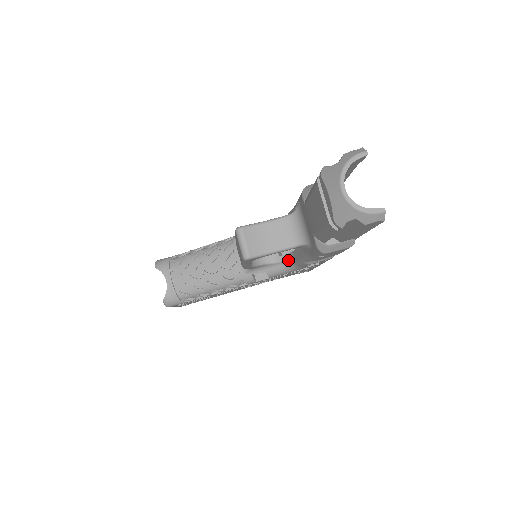
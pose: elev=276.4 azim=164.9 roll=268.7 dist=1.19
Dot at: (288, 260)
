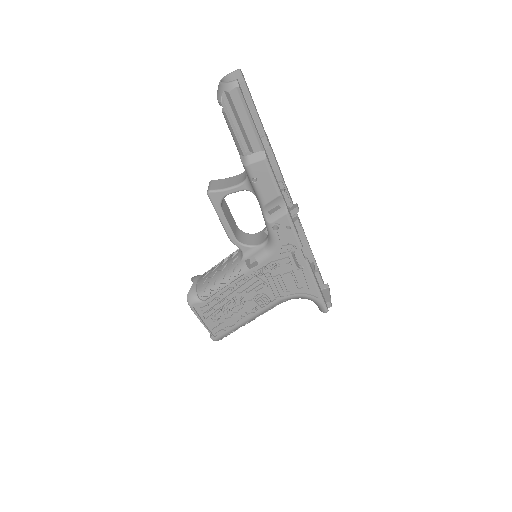
Dot at: (267, 238)
